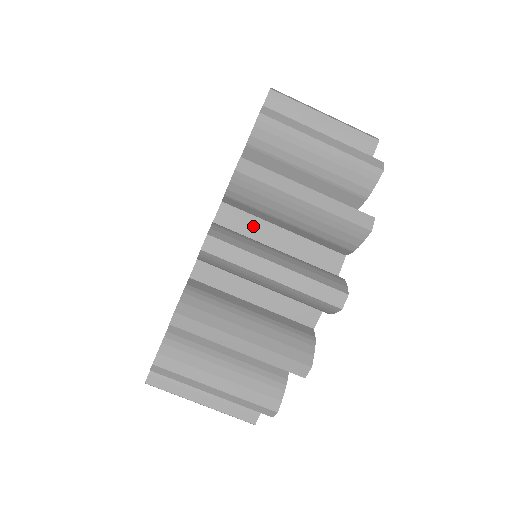
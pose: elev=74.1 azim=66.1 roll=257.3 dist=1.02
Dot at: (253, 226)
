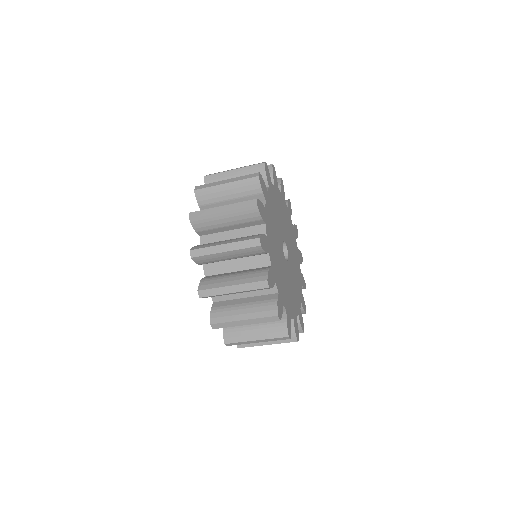
Dot at: (221, 267)
